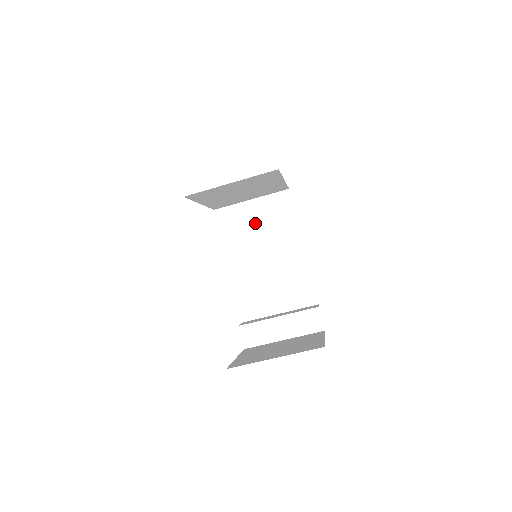
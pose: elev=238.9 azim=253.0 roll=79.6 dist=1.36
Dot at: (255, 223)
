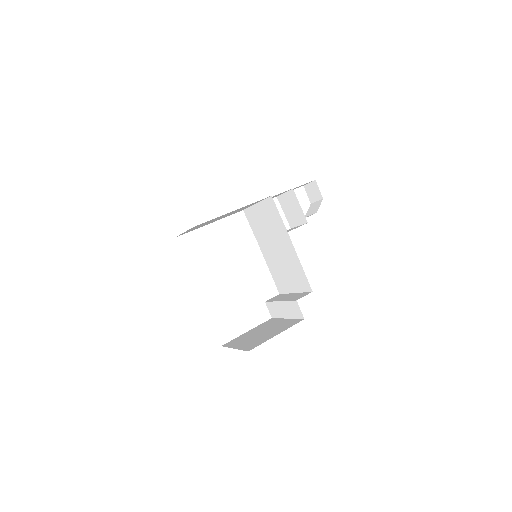
Dot at: (264, 222)
